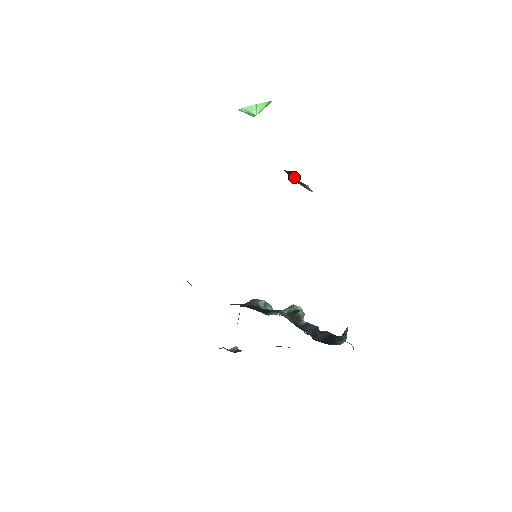
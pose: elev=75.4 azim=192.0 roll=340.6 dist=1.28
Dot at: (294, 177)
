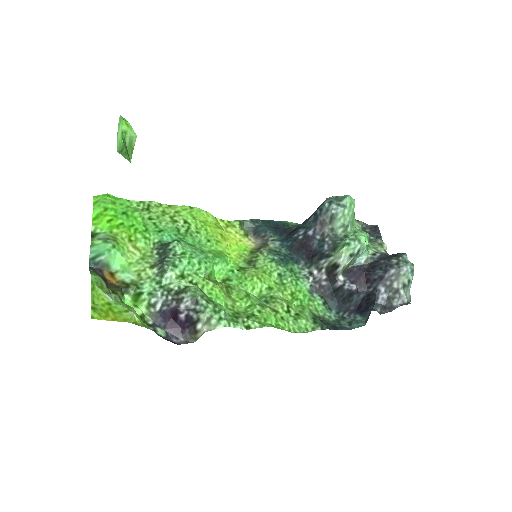
Dot at: (182, 319)
